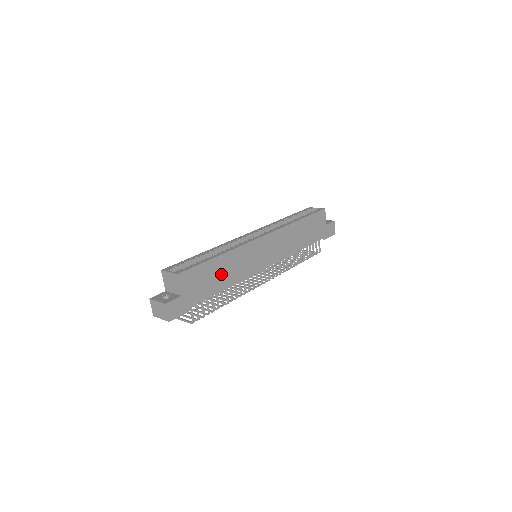
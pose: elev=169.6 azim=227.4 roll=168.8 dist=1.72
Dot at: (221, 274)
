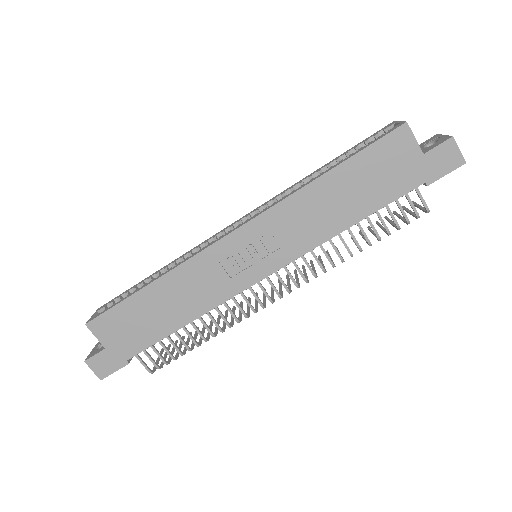
Dot at: (164, 309)
